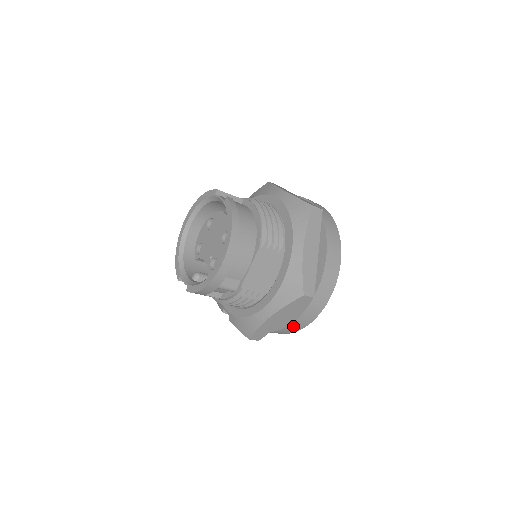
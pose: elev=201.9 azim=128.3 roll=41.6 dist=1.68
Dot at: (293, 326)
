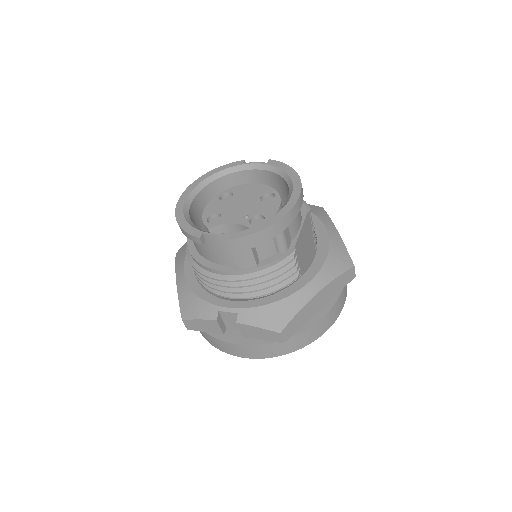
Dot at: (319, 325)
